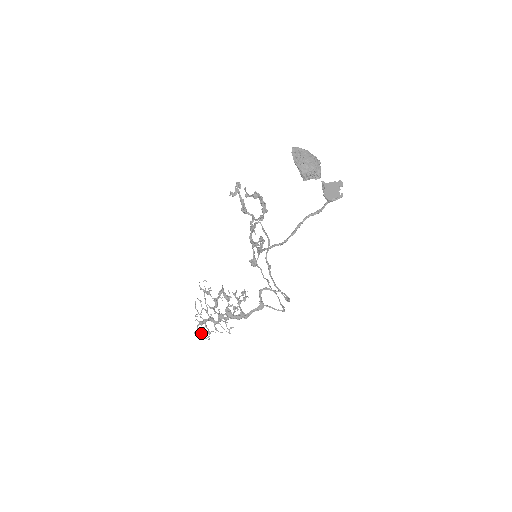
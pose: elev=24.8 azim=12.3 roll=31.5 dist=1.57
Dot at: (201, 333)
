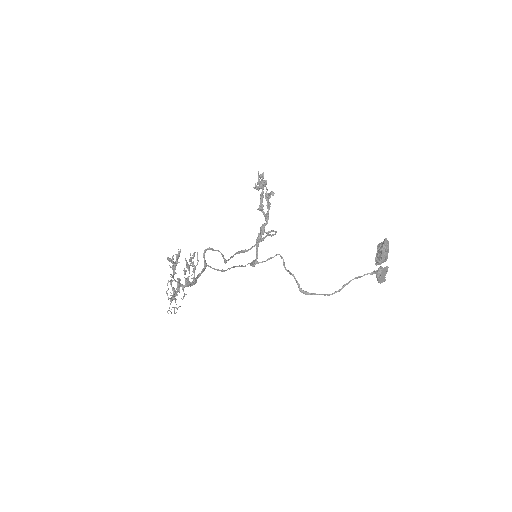
Dot at: occluded
